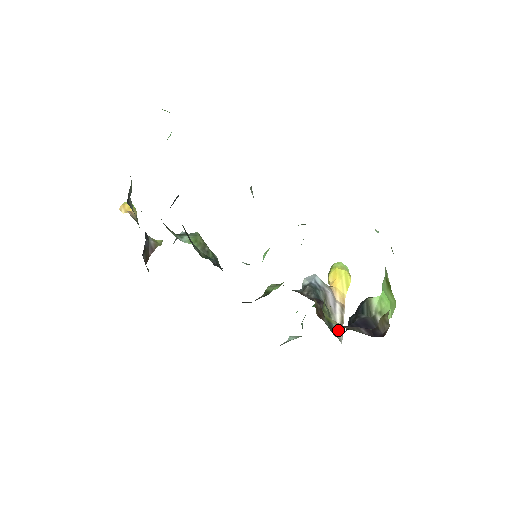
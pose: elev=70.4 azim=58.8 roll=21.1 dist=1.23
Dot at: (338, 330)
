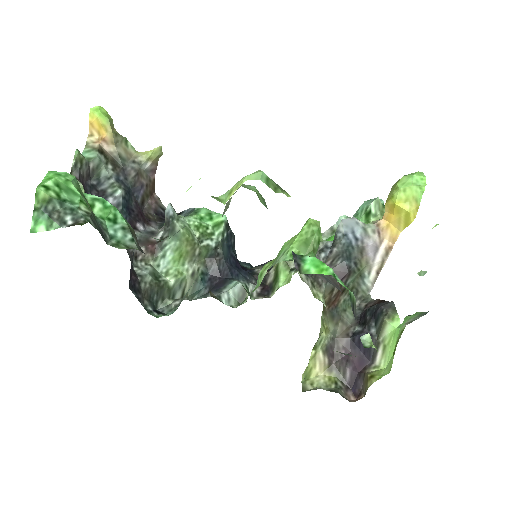
Dot at: (370, 279)
